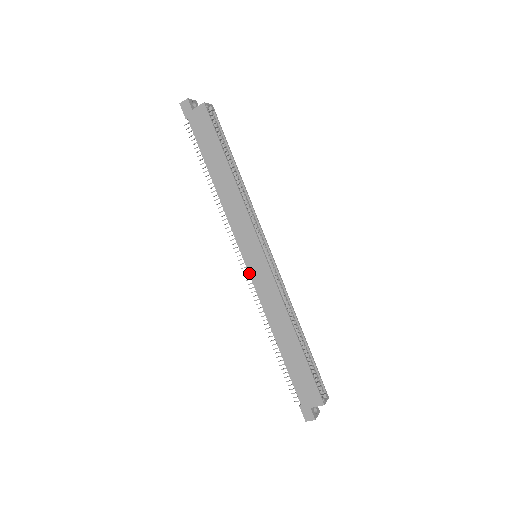
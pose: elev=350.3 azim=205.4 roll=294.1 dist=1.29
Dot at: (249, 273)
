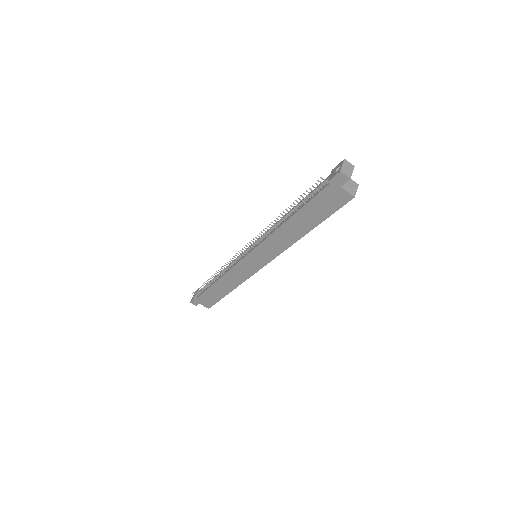
Dot at: (241, 261)
